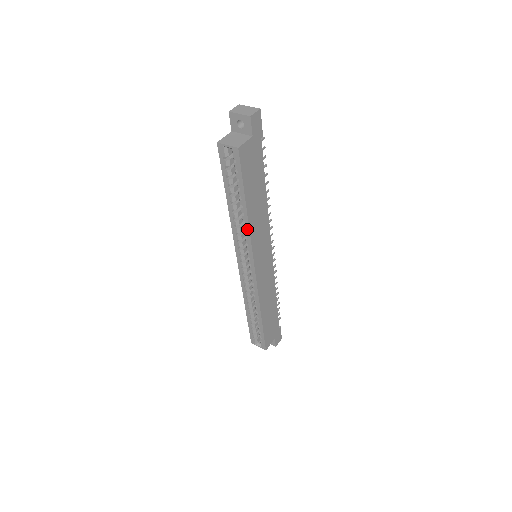
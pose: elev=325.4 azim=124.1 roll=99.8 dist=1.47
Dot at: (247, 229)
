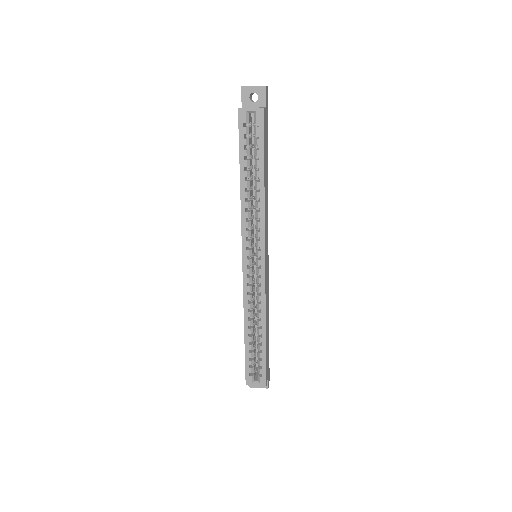
Dot at: (262, 208)
